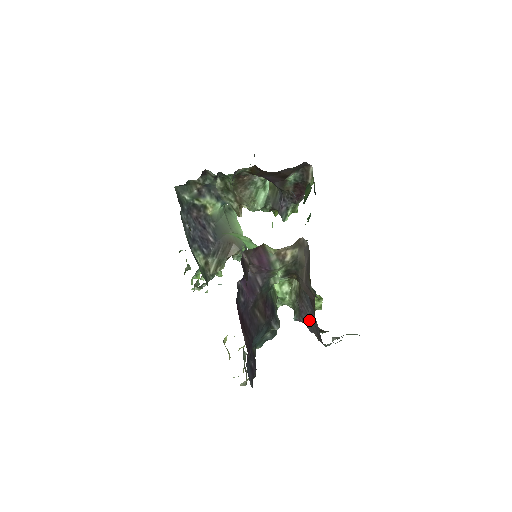
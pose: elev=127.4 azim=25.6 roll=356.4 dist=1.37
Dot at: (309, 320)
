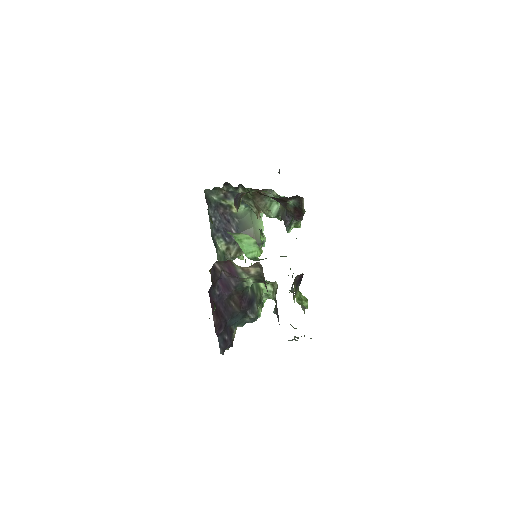
Dot at: (278, 317)
